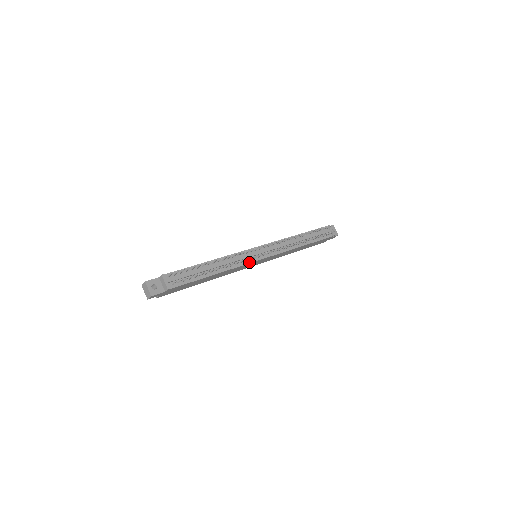
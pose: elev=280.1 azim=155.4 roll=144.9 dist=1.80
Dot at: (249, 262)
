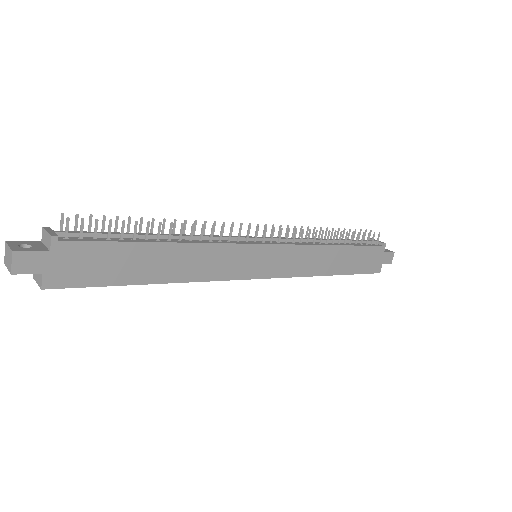
Dot at: (238, 243)
